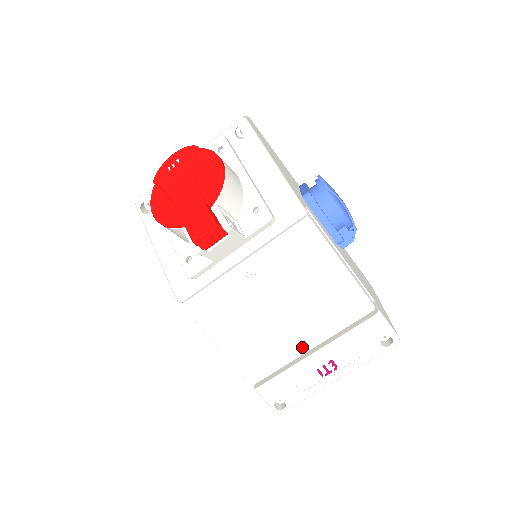
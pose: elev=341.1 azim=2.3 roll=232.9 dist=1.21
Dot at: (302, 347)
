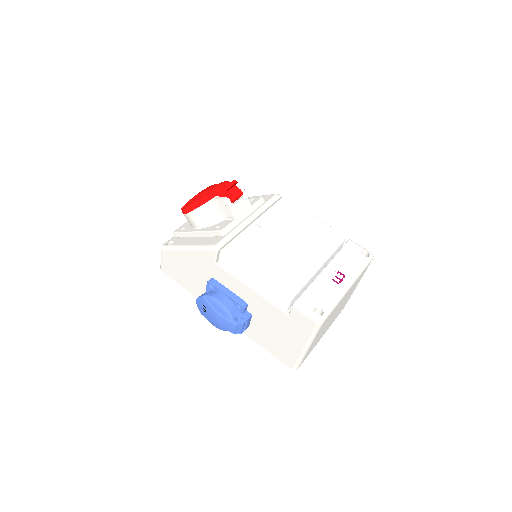
Dot at: (314, 265)
